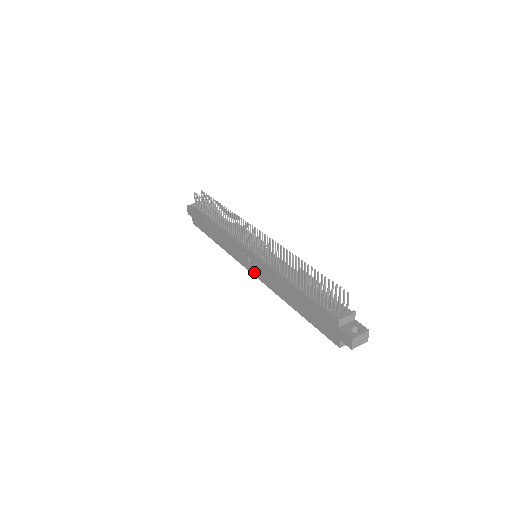
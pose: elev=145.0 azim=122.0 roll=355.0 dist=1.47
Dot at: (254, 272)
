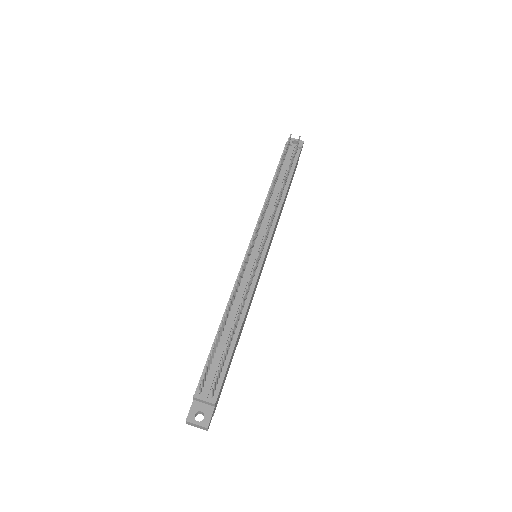
Dot at: occluded
